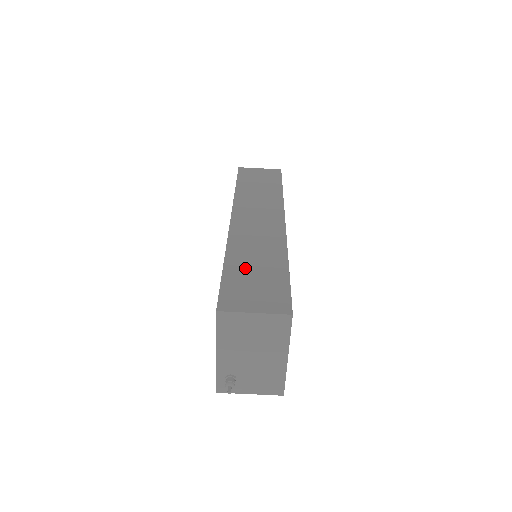
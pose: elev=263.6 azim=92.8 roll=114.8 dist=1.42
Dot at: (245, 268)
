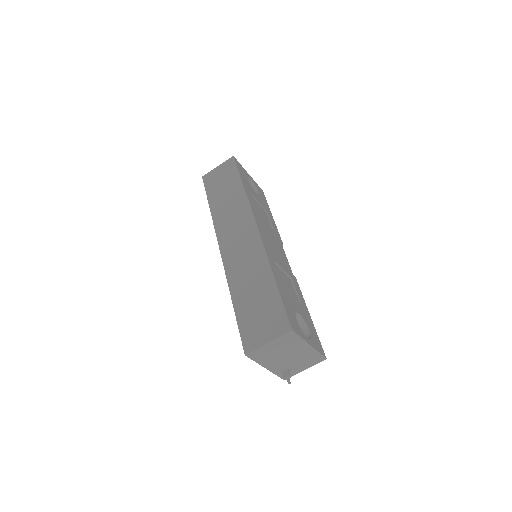
Dot at: (248, 301)
